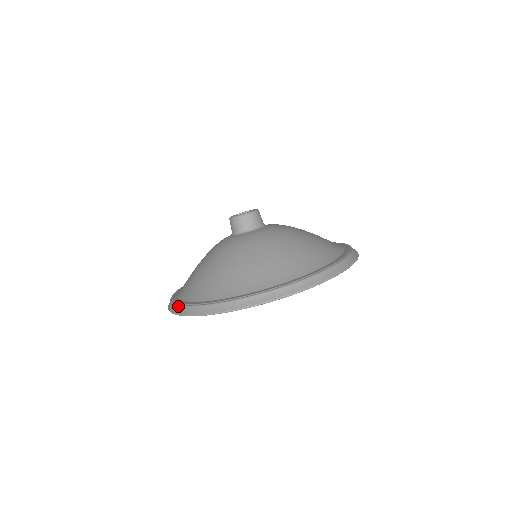
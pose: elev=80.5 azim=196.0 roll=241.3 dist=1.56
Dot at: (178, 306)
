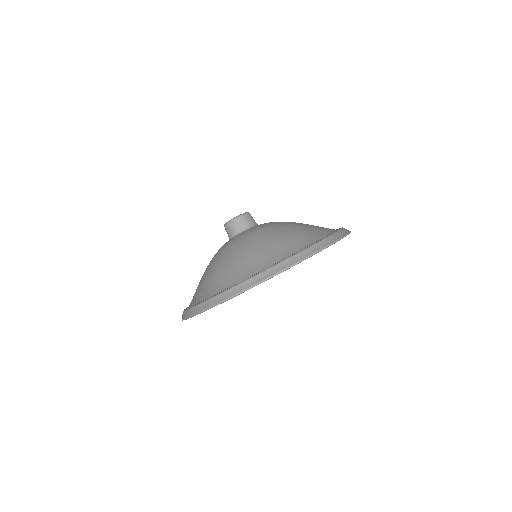
Dot at: (250, 279)
